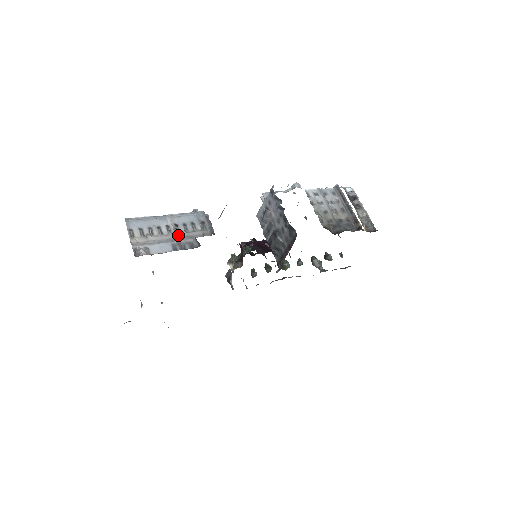
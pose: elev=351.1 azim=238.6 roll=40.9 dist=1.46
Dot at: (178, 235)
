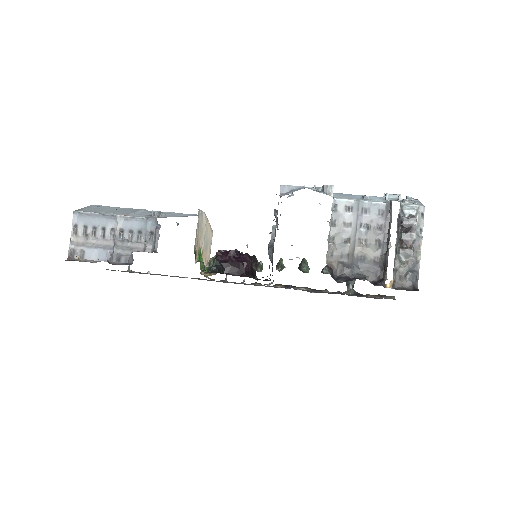
Dot at: (119, 243)
